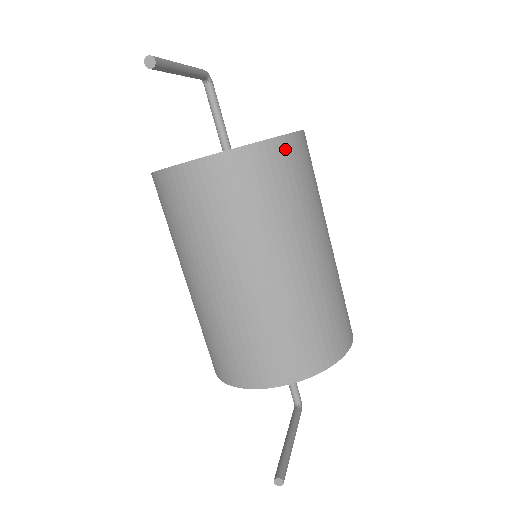
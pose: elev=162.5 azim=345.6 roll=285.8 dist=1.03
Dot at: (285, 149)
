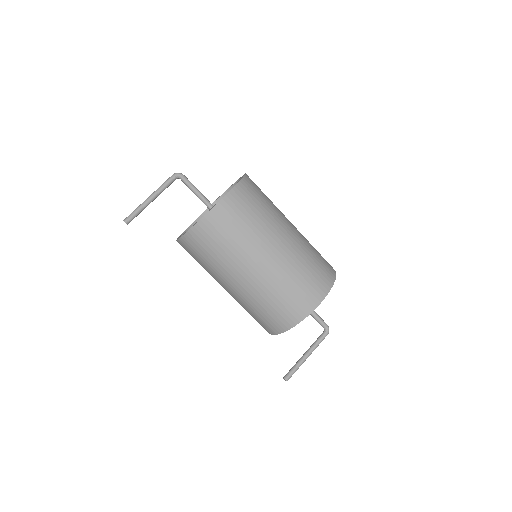
Dot at: (204, 227)
